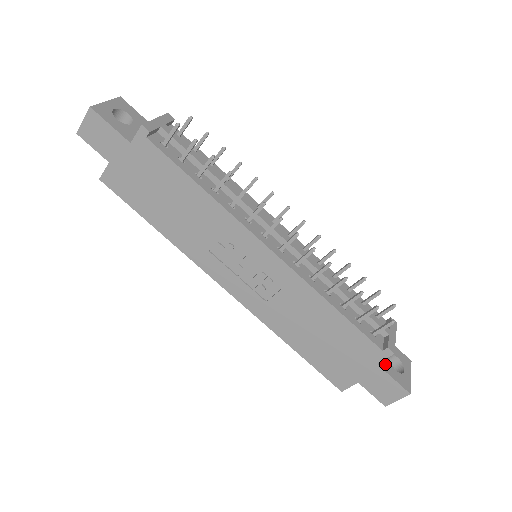
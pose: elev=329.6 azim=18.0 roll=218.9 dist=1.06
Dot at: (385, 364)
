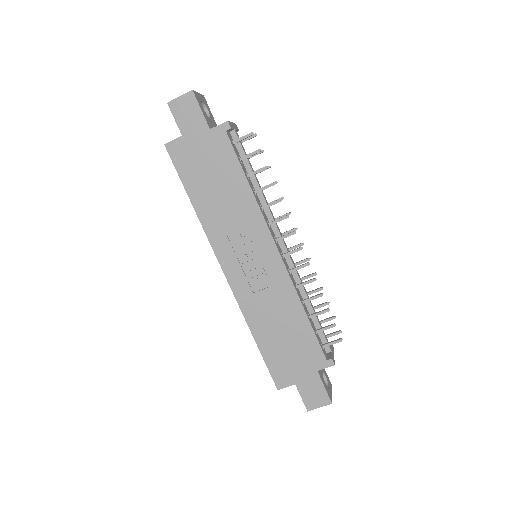
Dot at: (321, 374)
